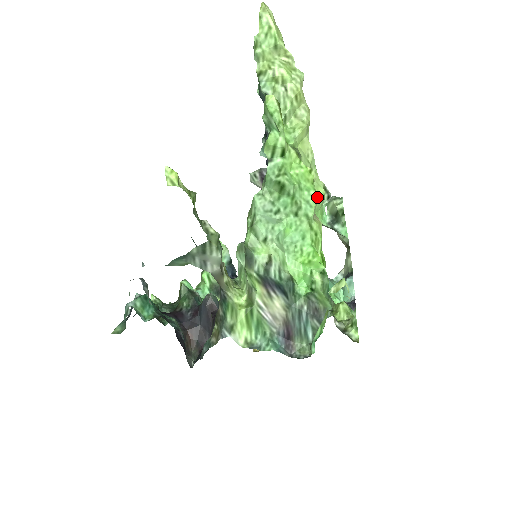
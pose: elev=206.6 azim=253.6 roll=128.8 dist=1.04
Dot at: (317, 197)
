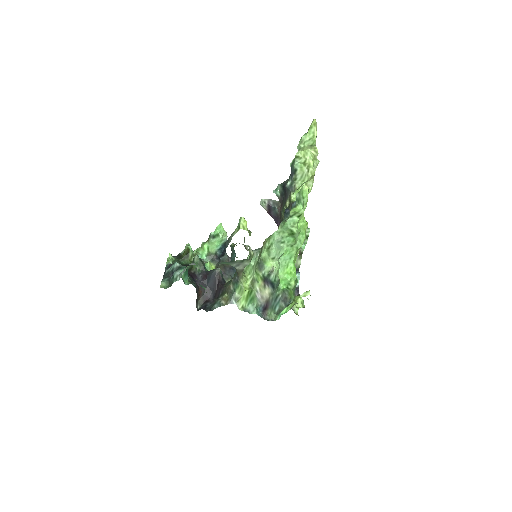
Dot at: (305, 238)
